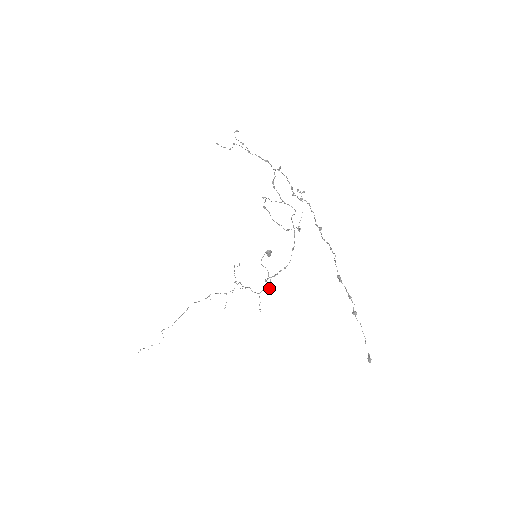
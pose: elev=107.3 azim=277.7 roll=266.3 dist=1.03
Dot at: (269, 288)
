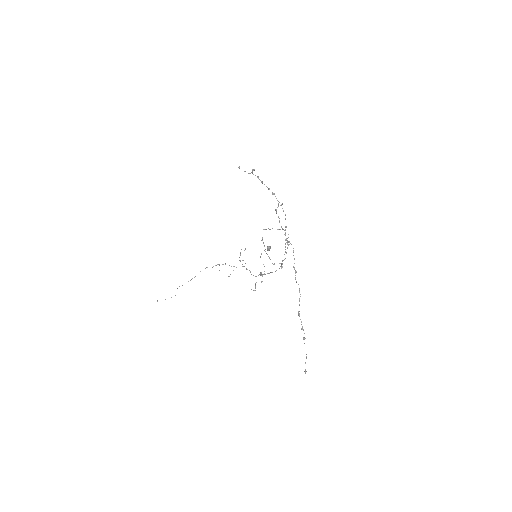
Dot at: occluded
